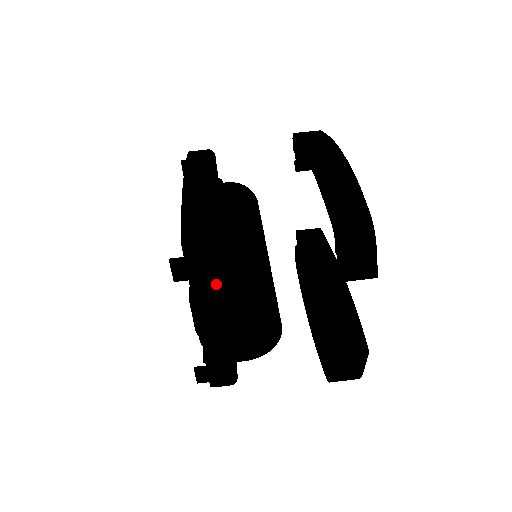
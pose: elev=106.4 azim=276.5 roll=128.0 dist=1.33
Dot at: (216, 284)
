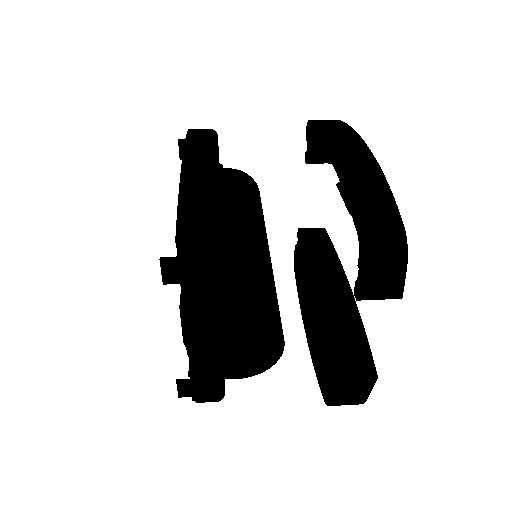
Dot at: (213, 291)
